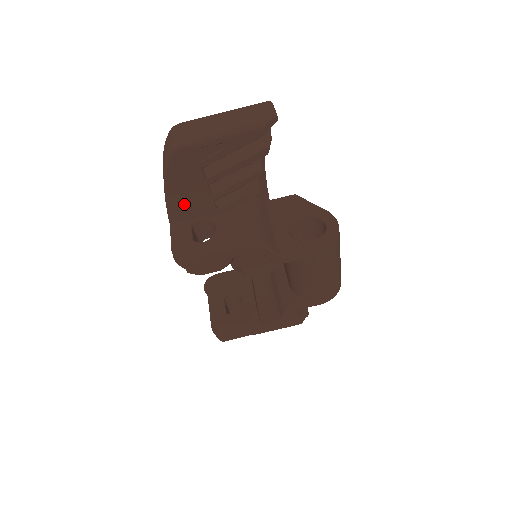
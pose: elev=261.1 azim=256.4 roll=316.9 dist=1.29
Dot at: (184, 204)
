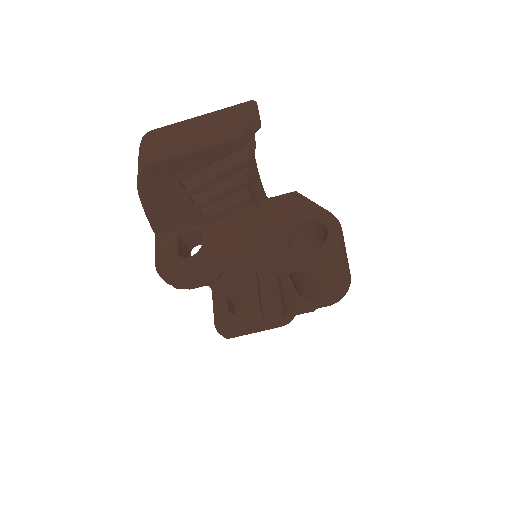
Dot at: (166, 216)
